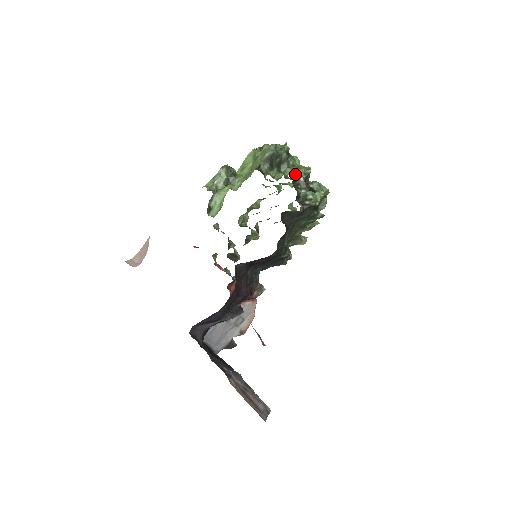
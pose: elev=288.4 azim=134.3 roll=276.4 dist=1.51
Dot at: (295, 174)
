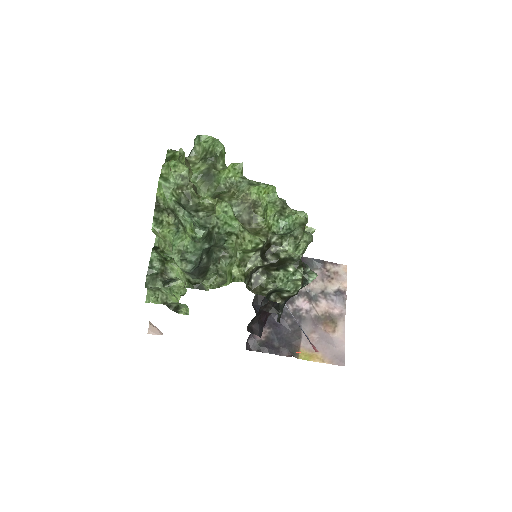
Dot at: occluded
